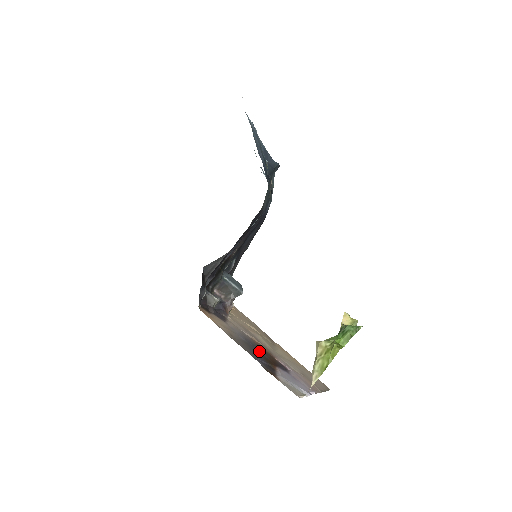
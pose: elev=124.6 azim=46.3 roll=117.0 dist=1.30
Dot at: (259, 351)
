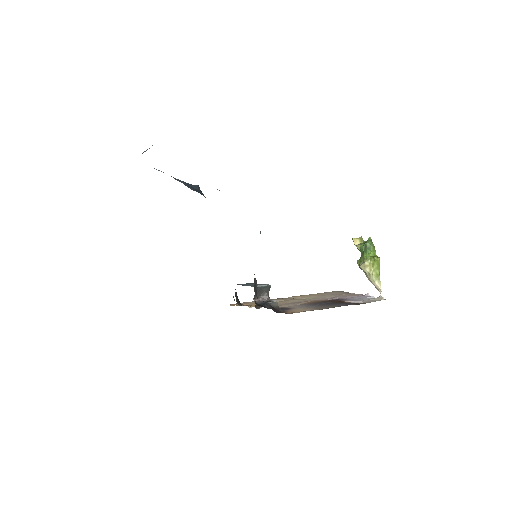
Dot at: (326, 303)
